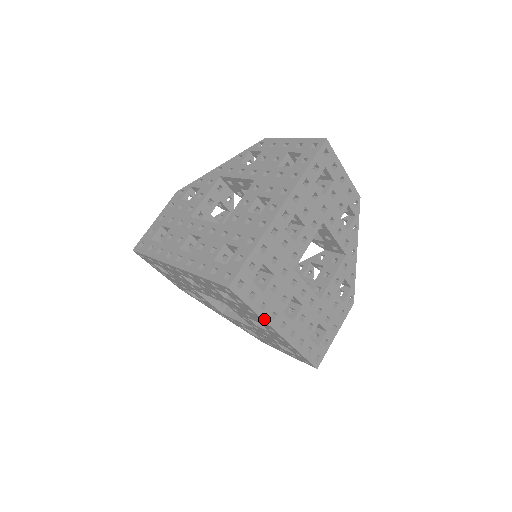
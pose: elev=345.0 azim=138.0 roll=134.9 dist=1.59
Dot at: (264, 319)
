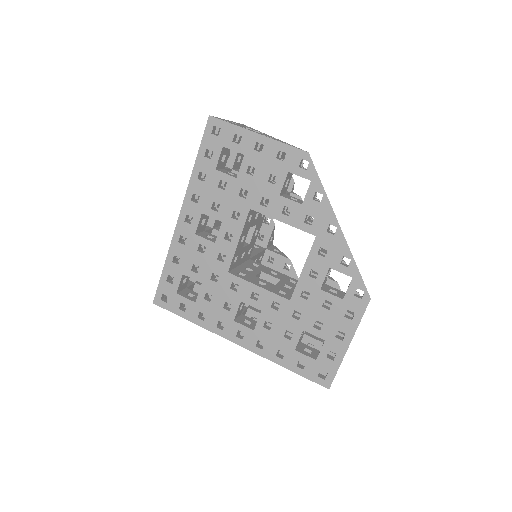
Dot at: (209, 329)
